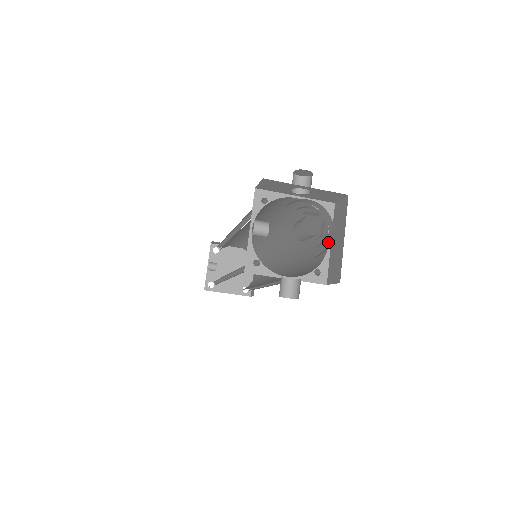
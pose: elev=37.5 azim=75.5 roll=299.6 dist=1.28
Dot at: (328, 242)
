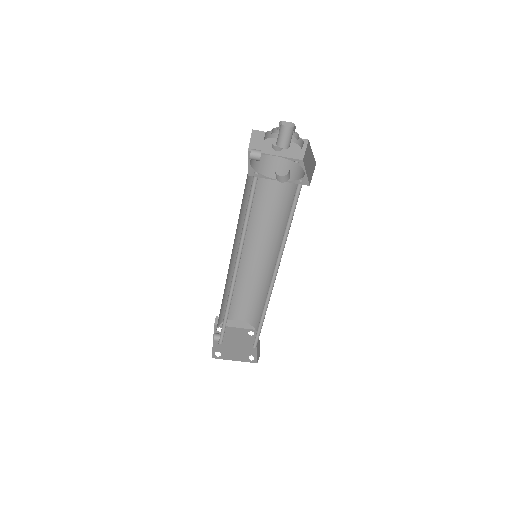
Dot at: occluded
